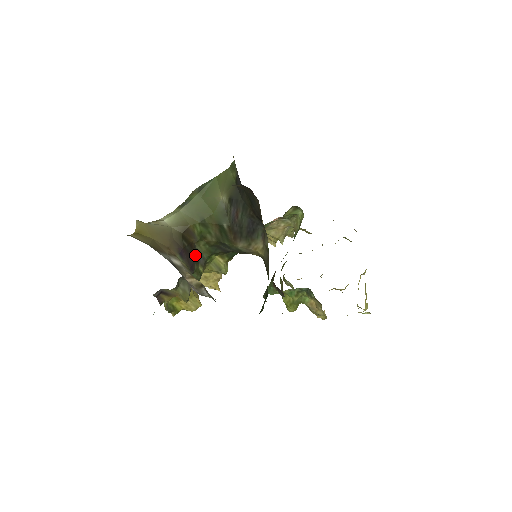
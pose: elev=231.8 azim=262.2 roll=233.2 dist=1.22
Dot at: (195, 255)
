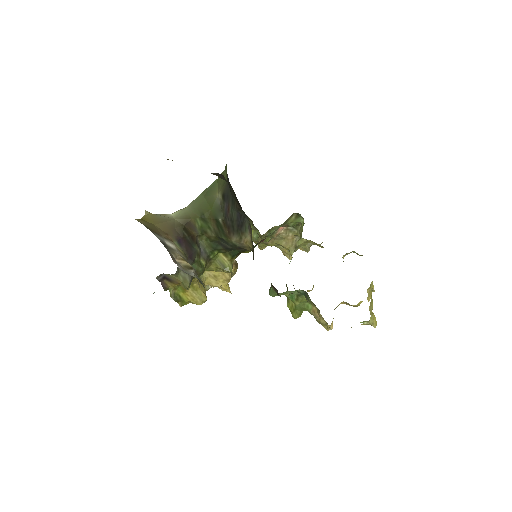
Dot at: (196, 247)
